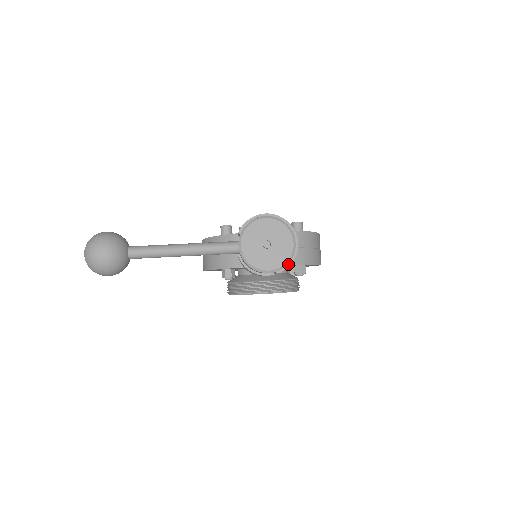
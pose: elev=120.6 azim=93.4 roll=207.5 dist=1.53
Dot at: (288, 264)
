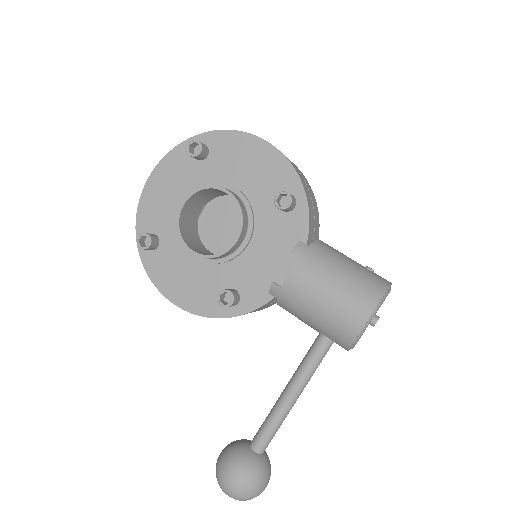
Dot at: occluded
